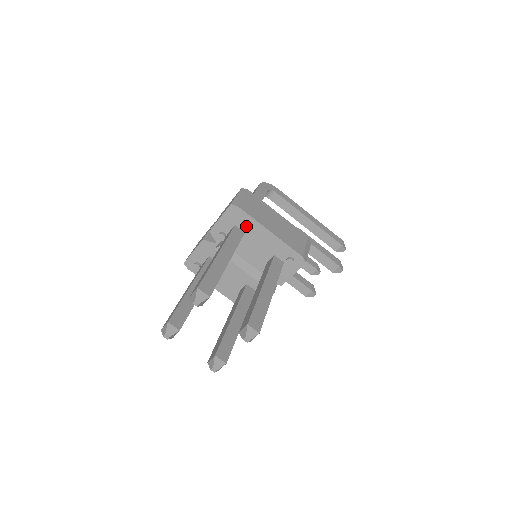
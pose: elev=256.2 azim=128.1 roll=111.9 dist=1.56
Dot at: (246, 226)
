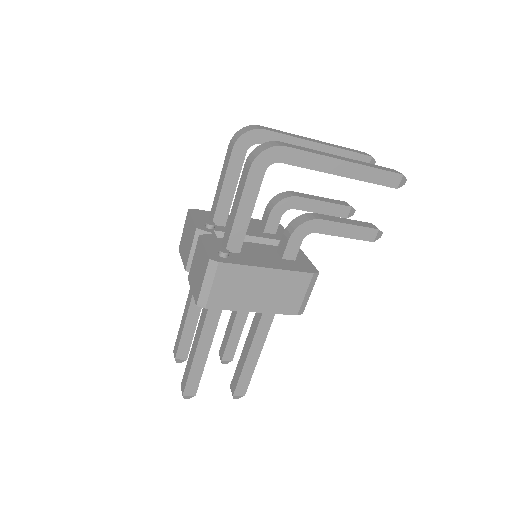
Dot at: occluded
